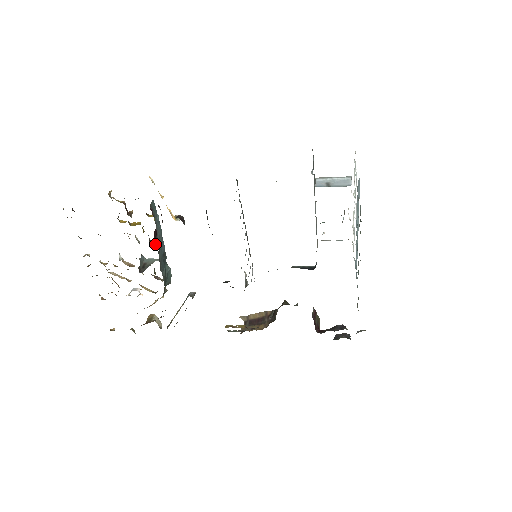
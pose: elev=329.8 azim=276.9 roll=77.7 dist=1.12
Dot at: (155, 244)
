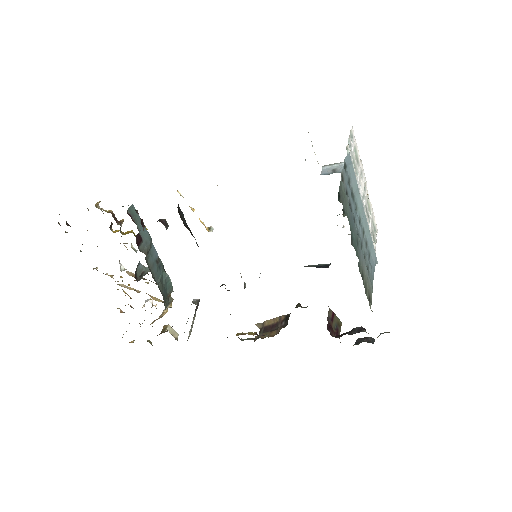
Dot at: (139, 250)
